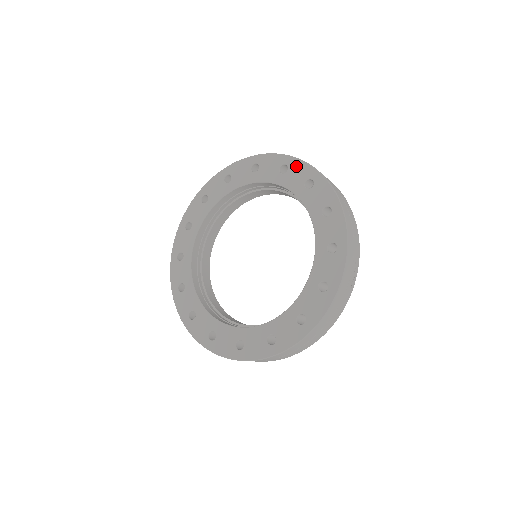
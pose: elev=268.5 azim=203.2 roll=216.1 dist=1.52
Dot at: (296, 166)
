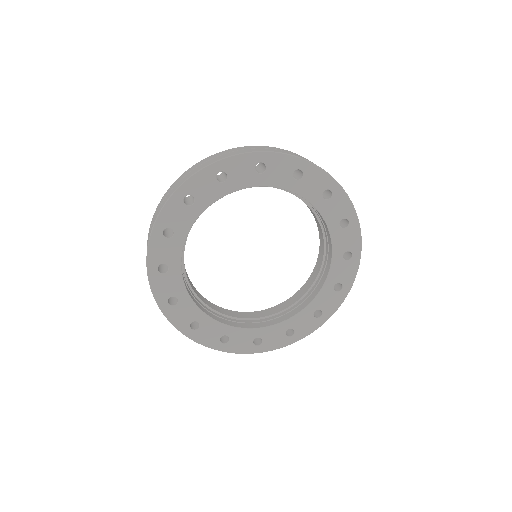
Dot at: (275, 161)
